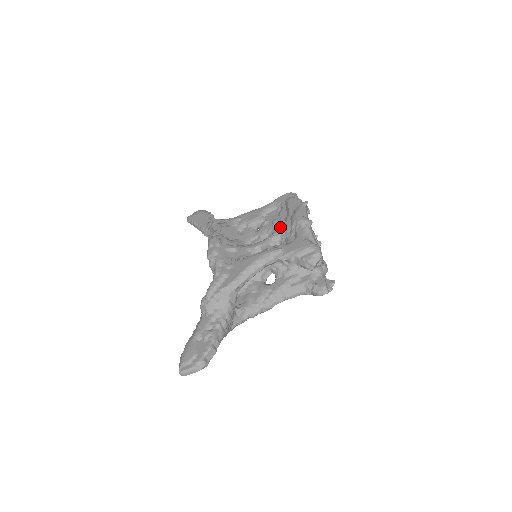
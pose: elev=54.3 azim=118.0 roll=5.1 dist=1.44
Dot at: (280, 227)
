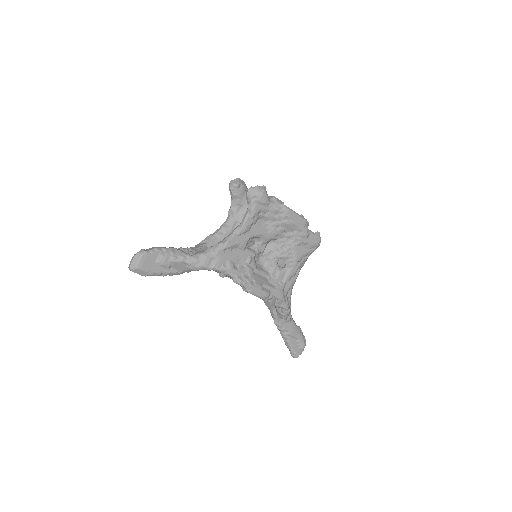
Dot at: occluded
